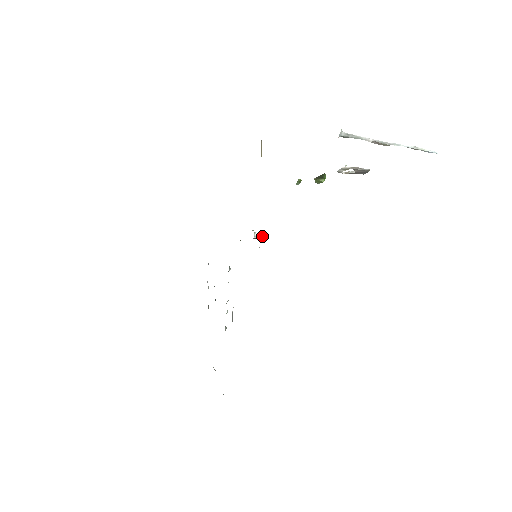
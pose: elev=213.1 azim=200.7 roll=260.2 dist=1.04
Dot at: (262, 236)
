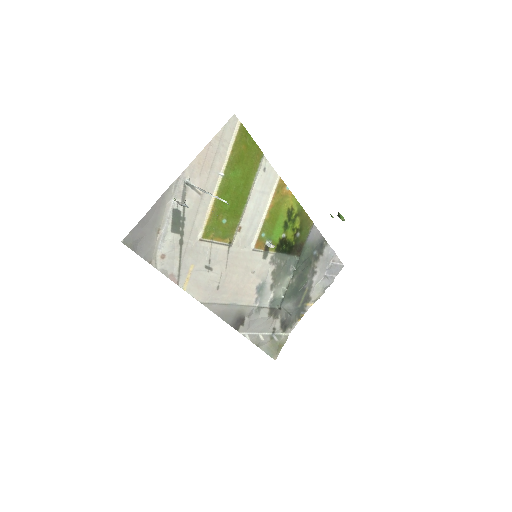
Dot at: (270, 245)
